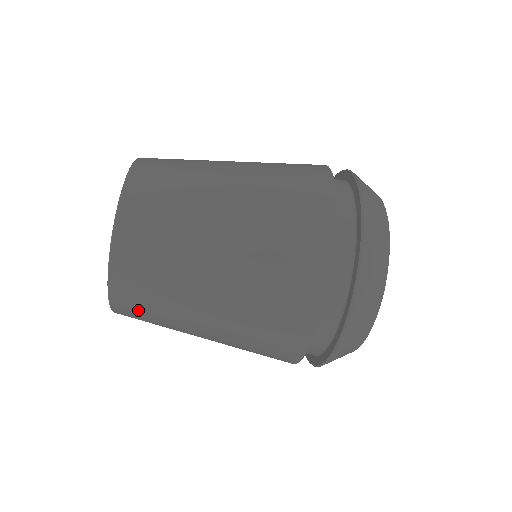
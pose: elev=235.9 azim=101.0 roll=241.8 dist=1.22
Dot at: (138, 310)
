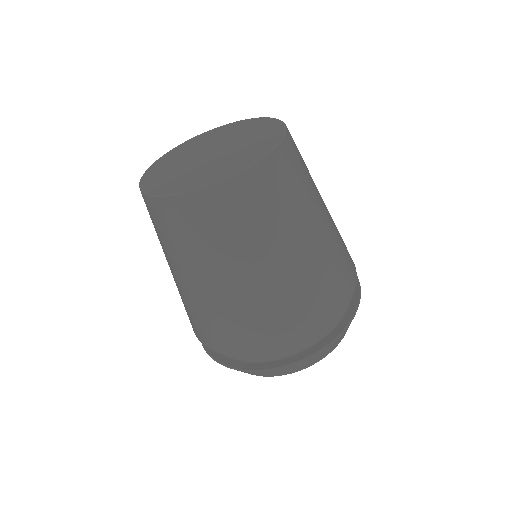
Dot at: (230, 211)
